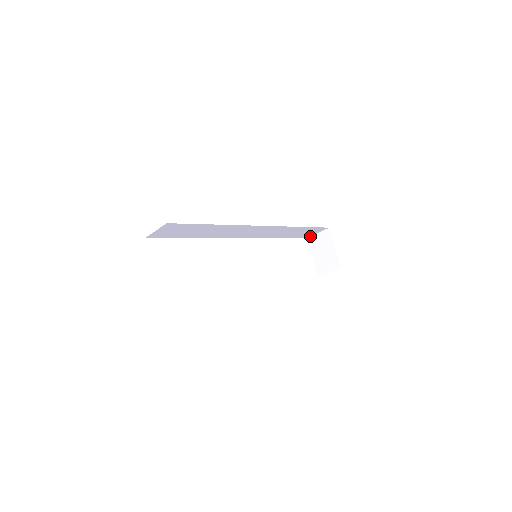
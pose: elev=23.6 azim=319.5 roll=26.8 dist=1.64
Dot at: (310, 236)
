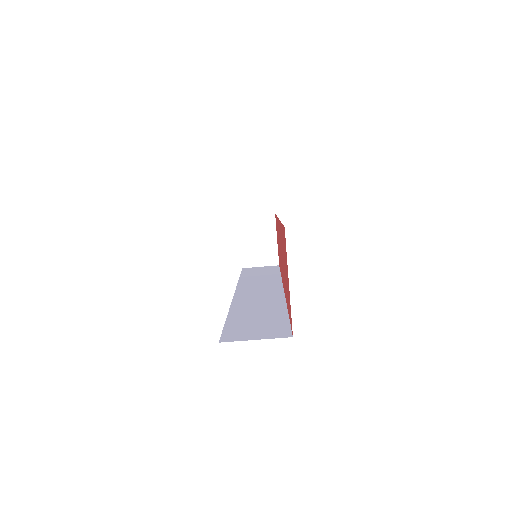
Dot at: (243, 216)
